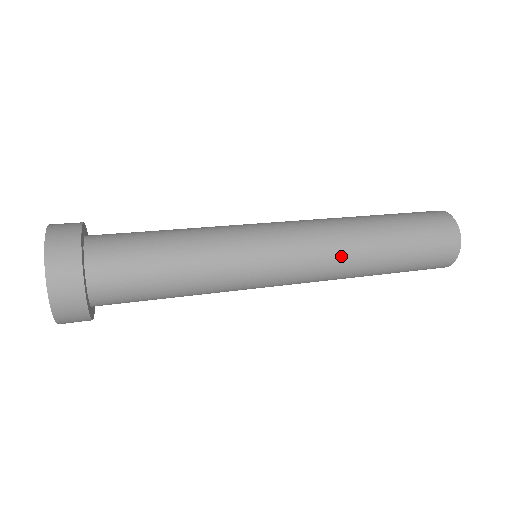
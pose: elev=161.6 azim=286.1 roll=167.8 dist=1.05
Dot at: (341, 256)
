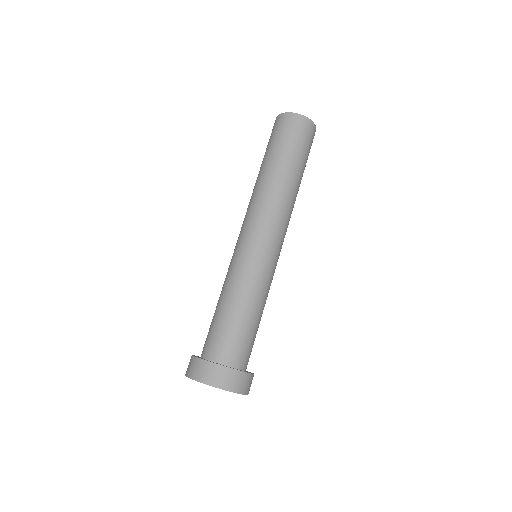
Dot at: (281, 203)
